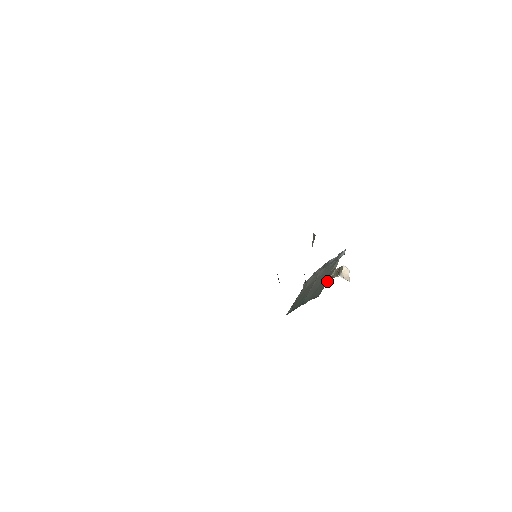
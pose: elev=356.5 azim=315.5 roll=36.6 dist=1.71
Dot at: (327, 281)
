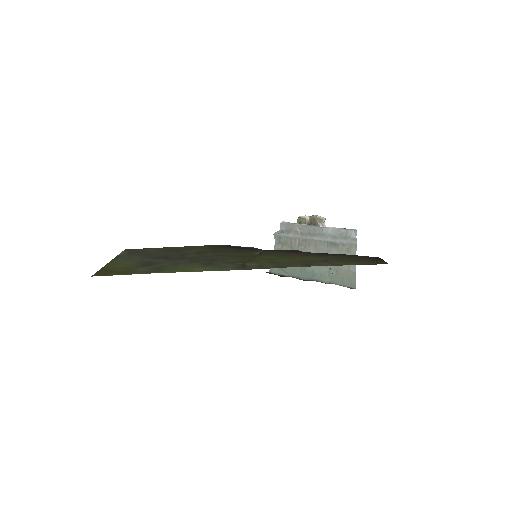
Dot at: occluded
